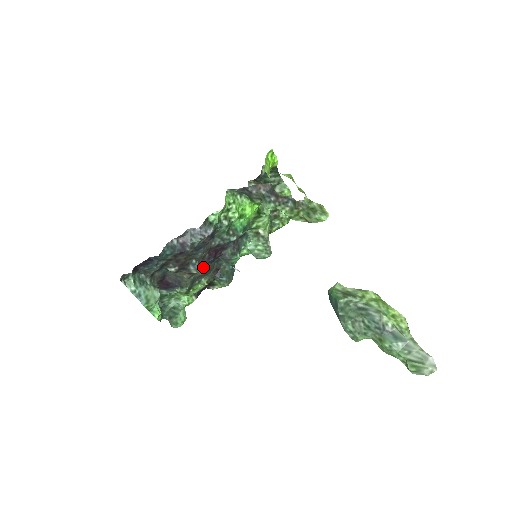
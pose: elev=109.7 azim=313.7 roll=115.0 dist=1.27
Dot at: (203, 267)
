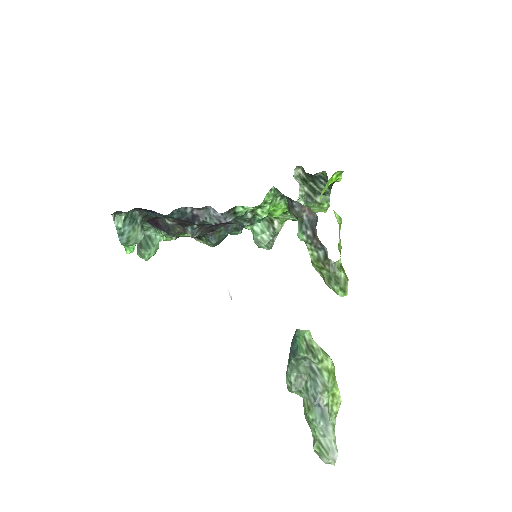
Dot at: (200, 233)
